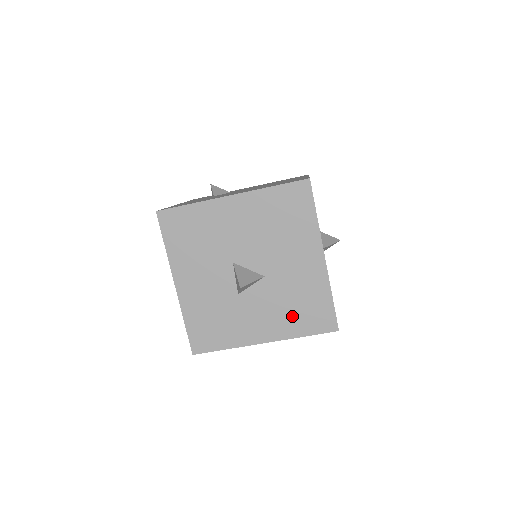
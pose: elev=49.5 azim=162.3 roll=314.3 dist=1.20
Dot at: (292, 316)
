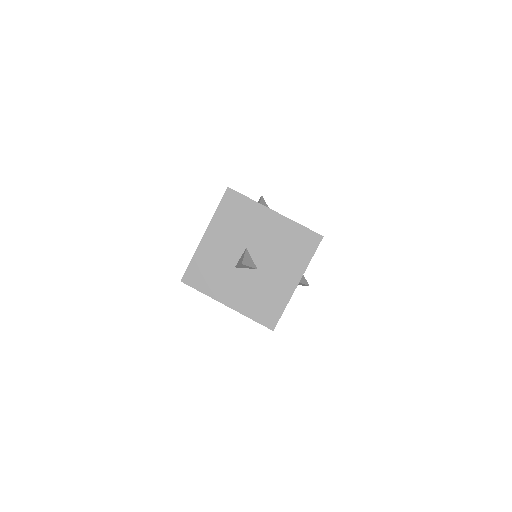
Dot at: (254, 303)
